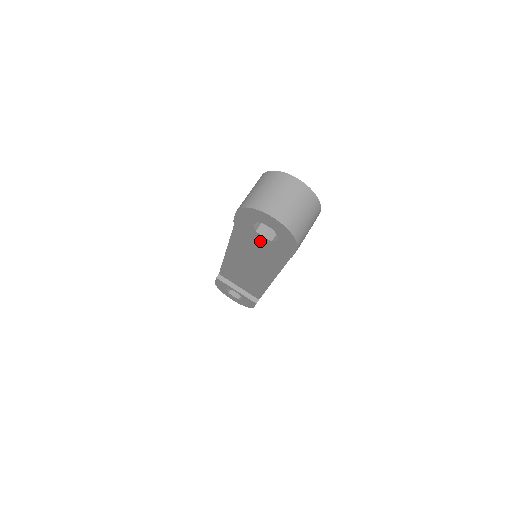
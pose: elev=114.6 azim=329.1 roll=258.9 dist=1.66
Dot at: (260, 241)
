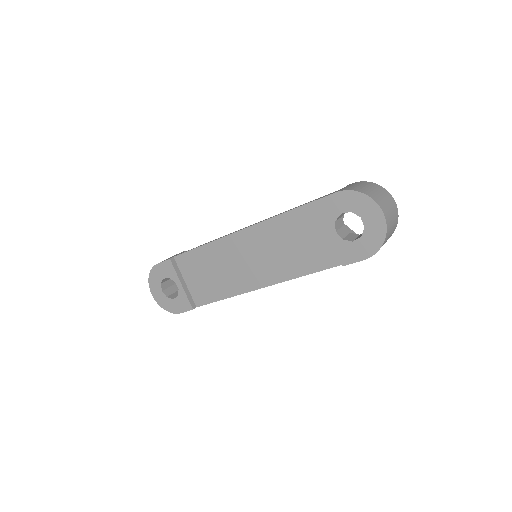
Dot at: (312, 236)
